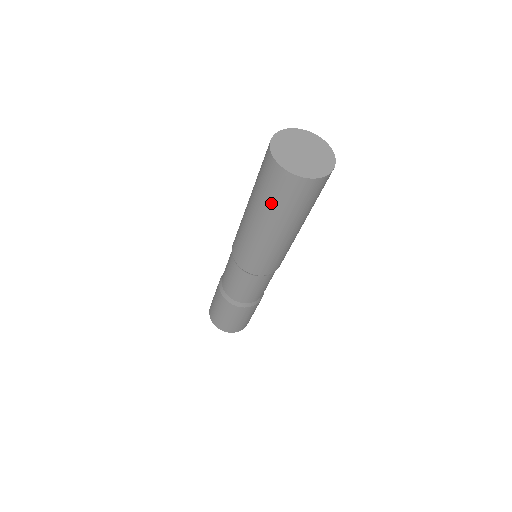
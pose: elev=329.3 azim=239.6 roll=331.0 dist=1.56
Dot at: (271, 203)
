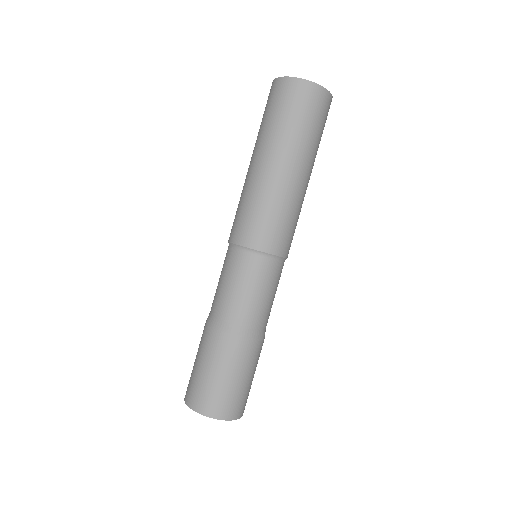
Dot at: (302, 129)
